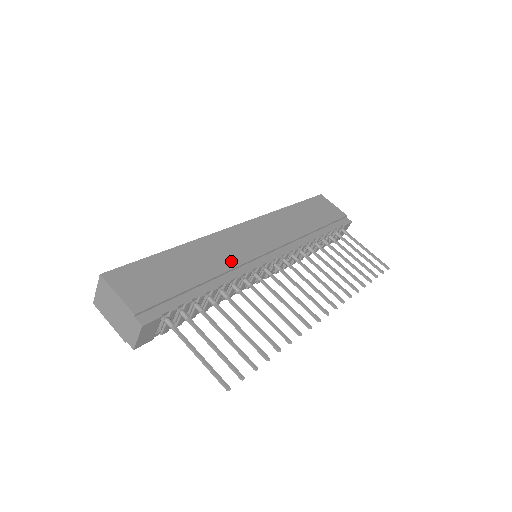
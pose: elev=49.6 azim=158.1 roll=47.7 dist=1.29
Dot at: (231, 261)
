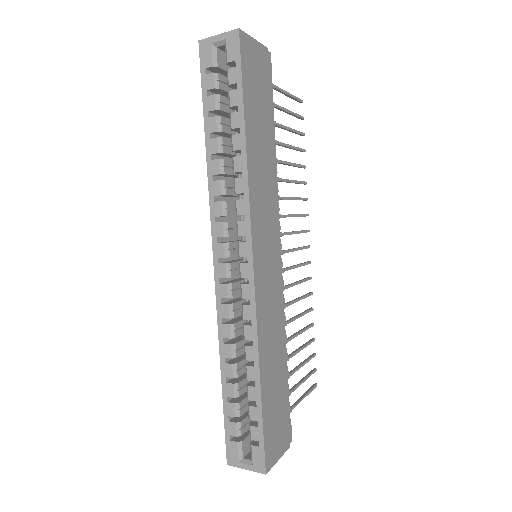
Dot at: (279, 316)
